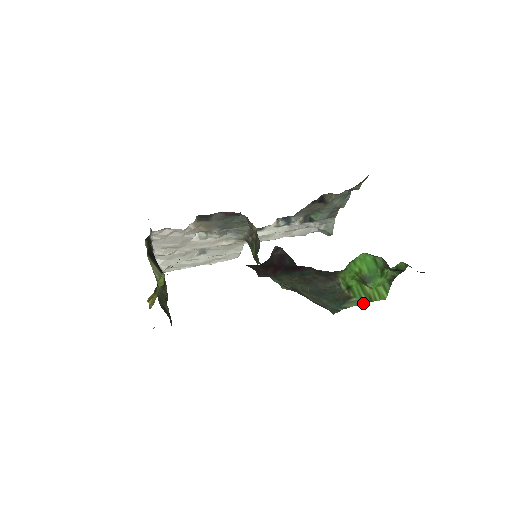
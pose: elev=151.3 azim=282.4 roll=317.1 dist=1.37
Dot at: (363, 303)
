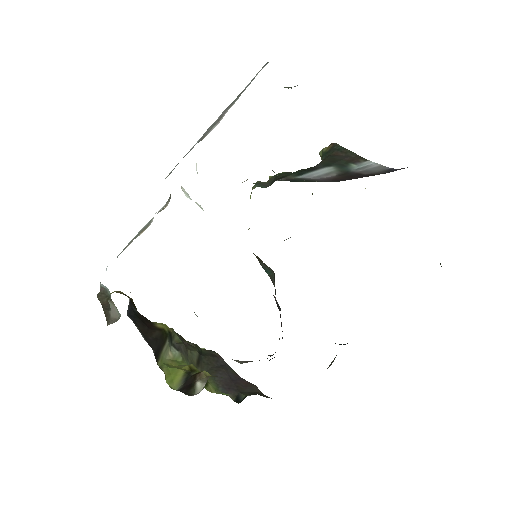
Dot at: occluded
